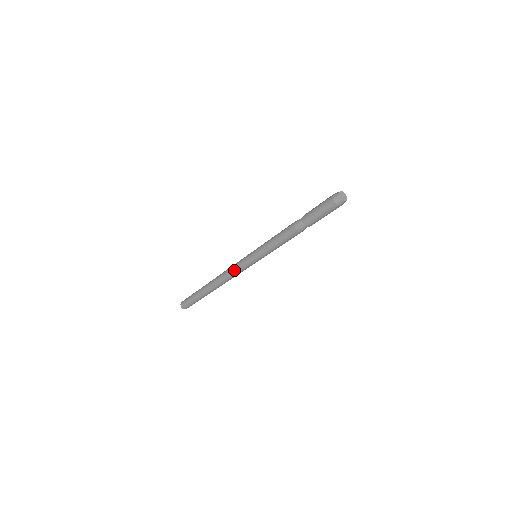
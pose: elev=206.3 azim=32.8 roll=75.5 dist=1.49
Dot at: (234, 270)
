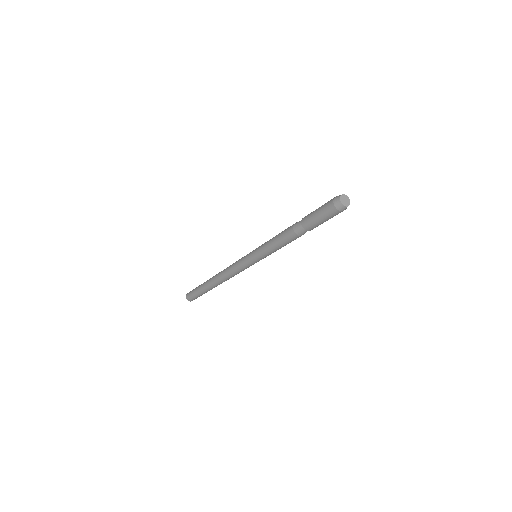
Dot at: (236, 271)
